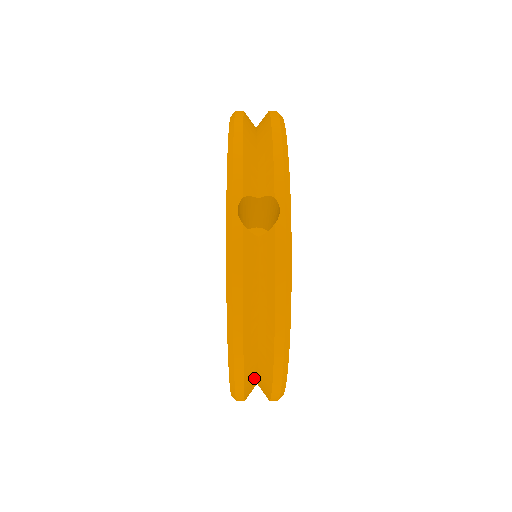
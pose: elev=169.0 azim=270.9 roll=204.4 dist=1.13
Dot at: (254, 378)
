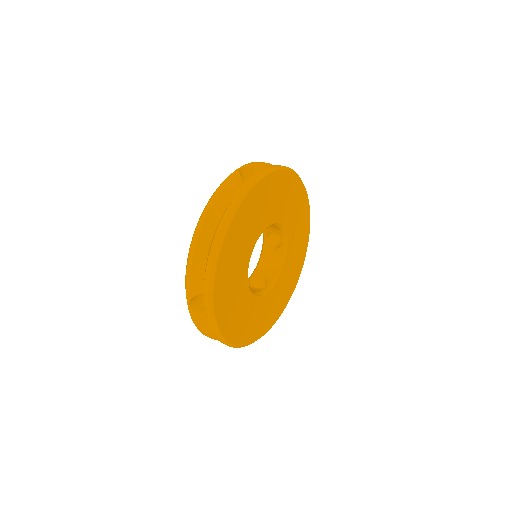
Dot at: (202, 268)
